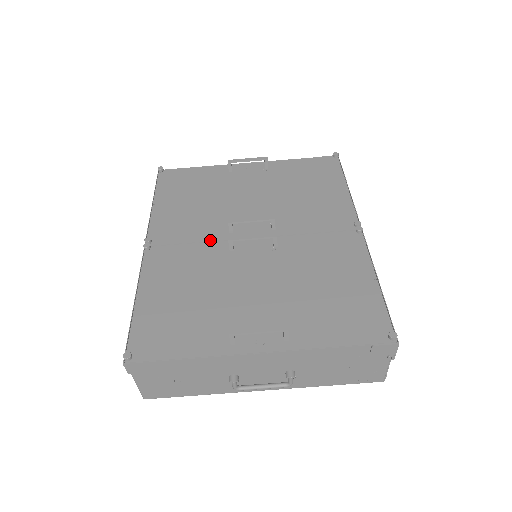
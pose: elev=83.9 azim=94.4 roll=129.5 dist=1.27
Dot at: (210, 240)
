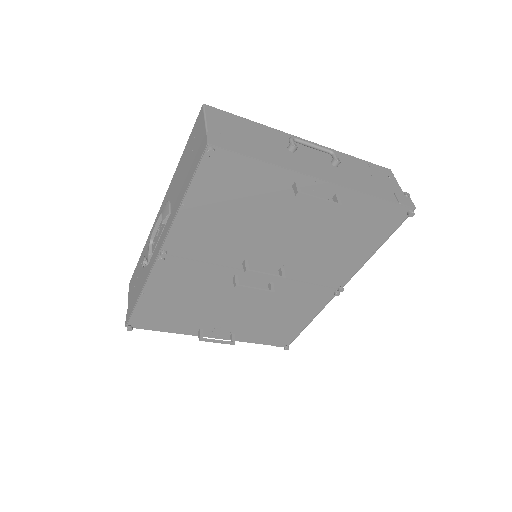
Dot at: (222, 265)
